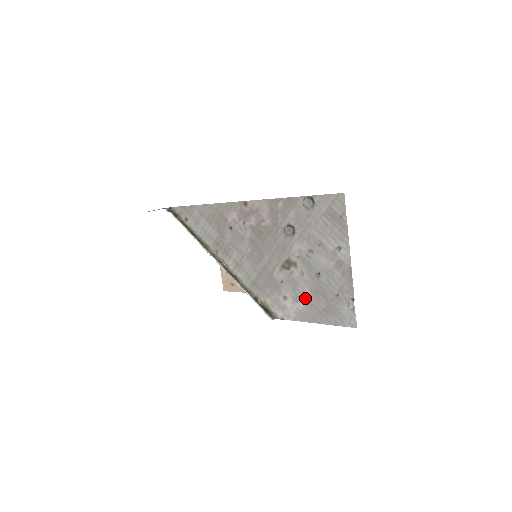
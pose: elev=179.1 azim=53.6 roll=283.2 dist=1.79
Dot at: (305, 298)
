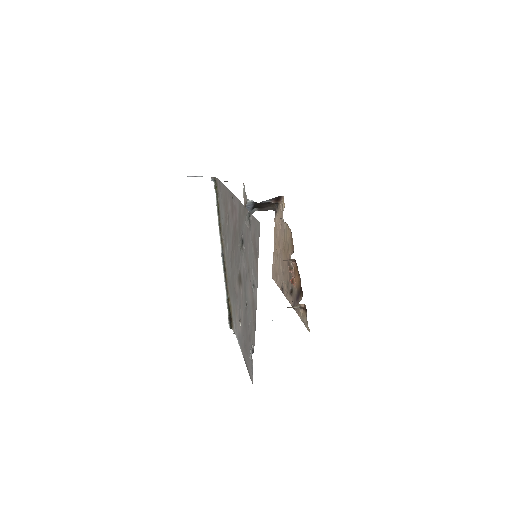
Dot at: (242, 323)
